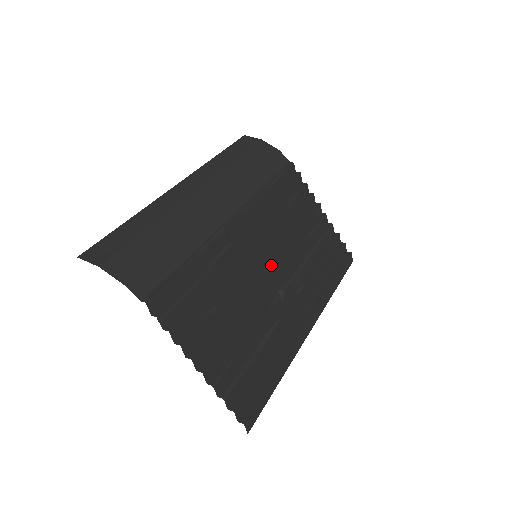
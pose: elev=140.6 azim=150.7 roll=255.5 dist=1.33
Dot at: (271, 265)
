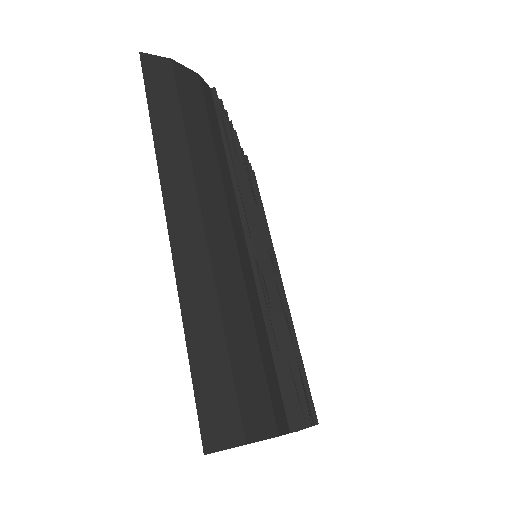
Dot at: (265, 255)
